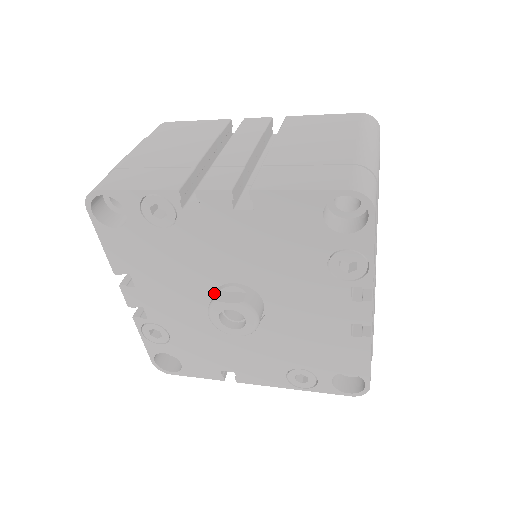
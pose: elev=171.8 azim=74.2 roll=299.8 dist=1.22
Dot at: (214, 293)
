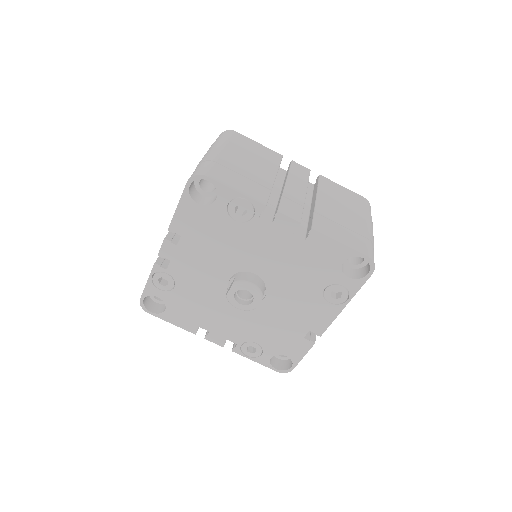
Dot at: occluded
